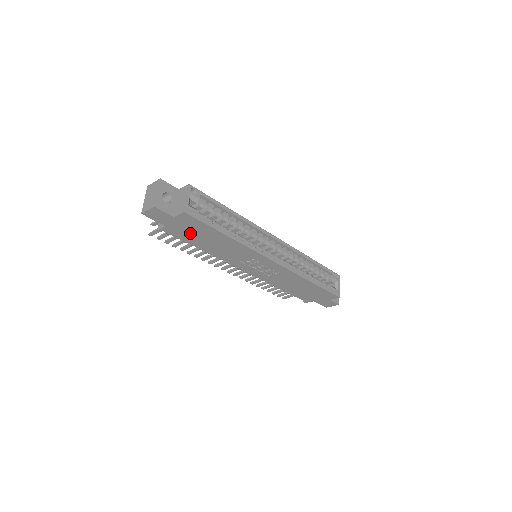
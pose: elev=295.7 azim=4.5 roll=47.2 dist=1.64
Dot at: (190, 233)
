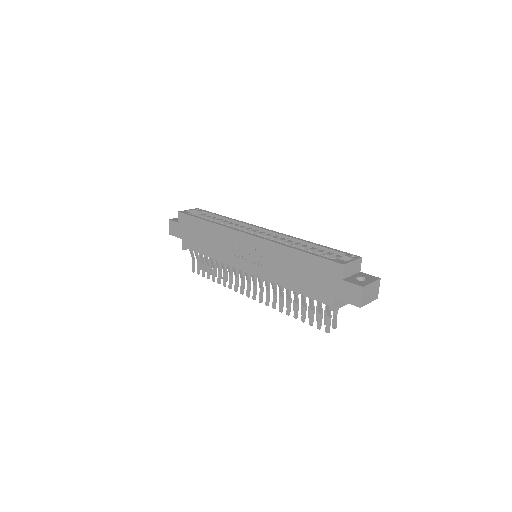
Dot at: (193, 237)
